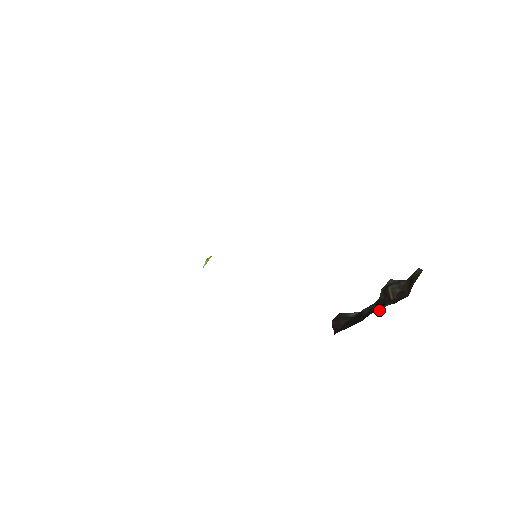
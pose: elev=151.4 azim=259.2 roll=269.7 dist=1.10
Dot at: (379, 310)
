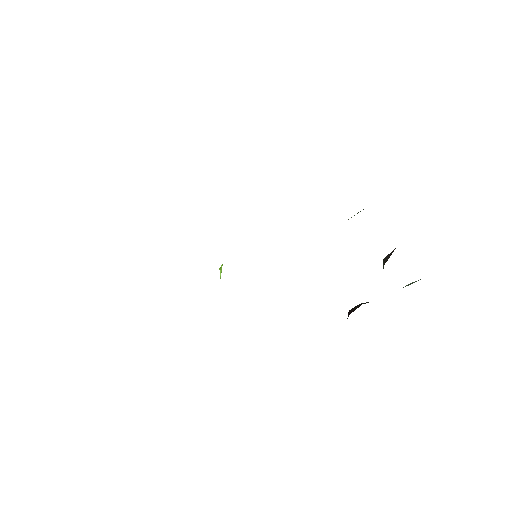
Dot at: occluded
